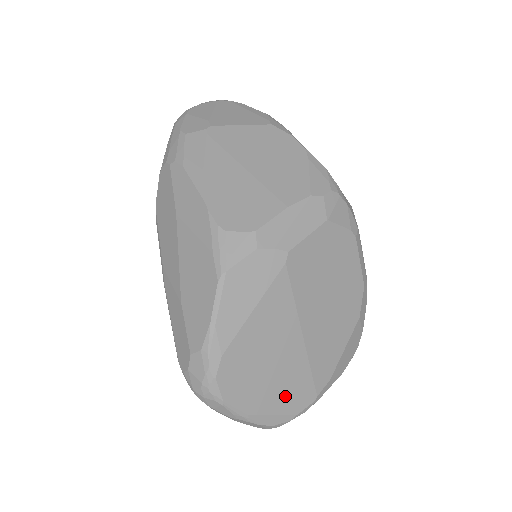
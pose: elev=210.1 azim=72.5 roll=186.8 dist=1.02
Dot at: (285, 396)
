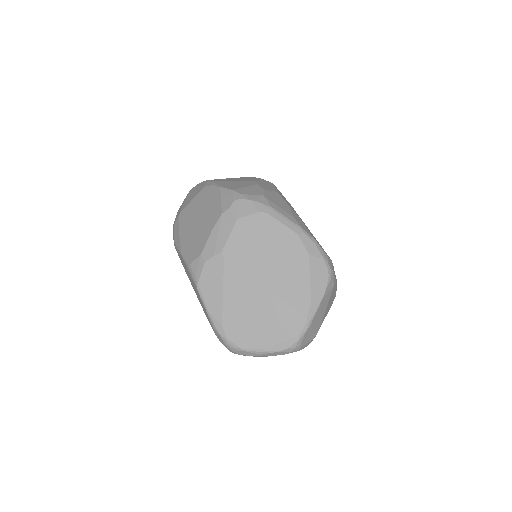
Dot at: (281, 328)
